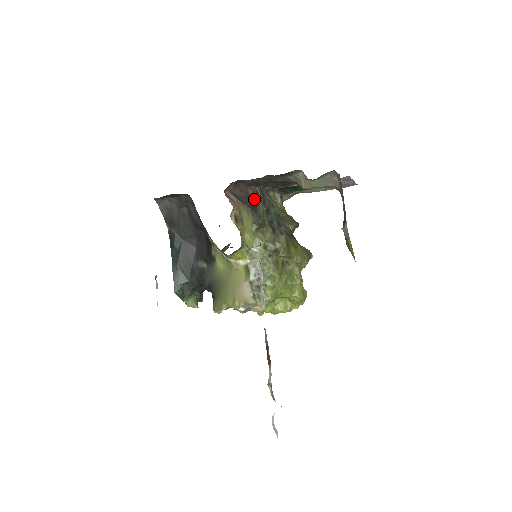
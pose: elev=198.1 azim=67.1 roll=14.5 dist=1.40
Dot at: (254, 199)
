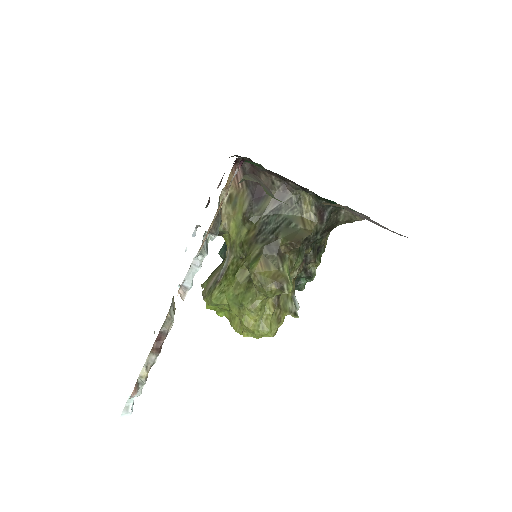
Dot at: occluded
